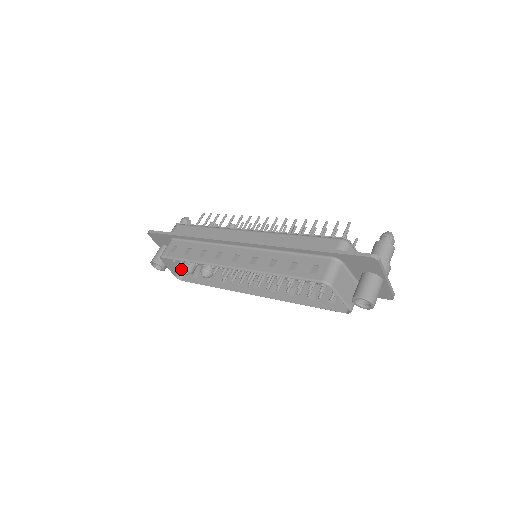
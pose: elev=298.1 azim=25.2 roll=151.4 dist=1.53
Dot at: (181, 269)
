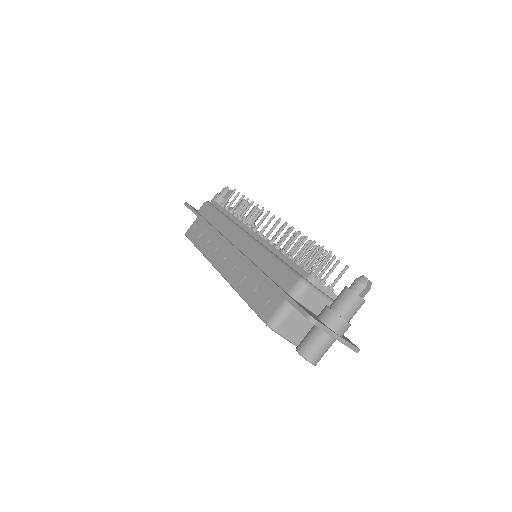
Dot at: occluded
